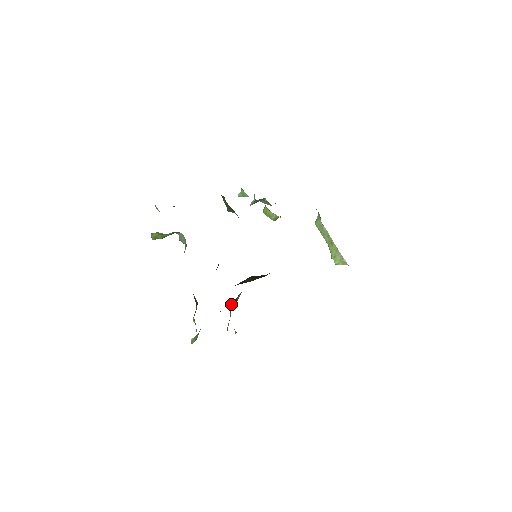
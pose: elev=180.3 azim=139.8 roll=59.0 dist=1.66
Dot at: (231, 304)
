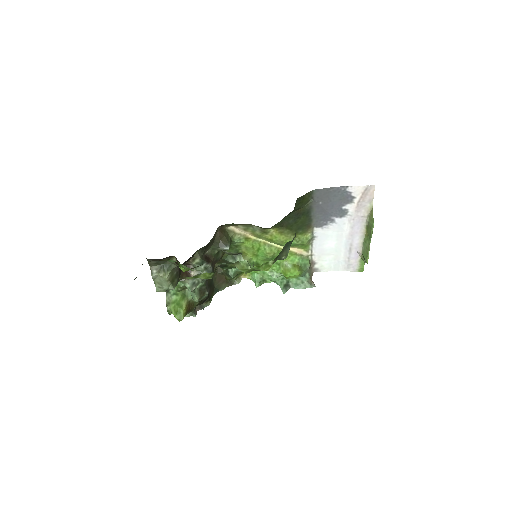
Dot at: occluded
